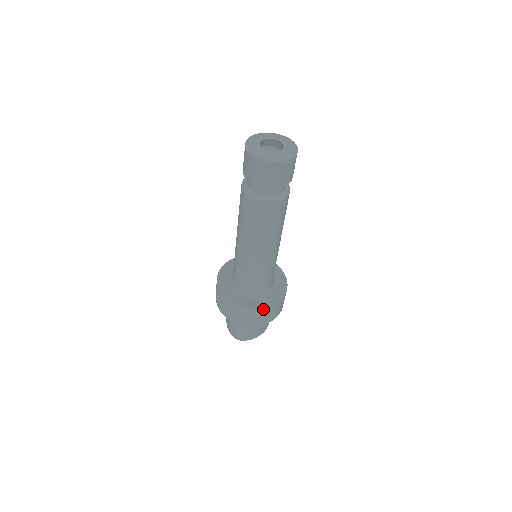
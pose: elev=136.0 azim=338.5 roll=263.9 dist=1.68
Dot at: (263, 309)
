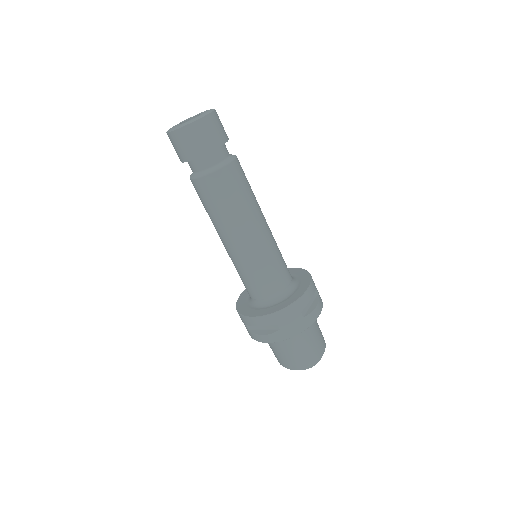
Dot at: (306, 292)
